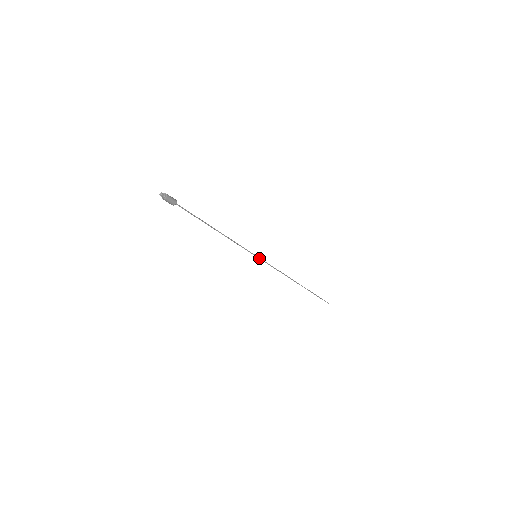
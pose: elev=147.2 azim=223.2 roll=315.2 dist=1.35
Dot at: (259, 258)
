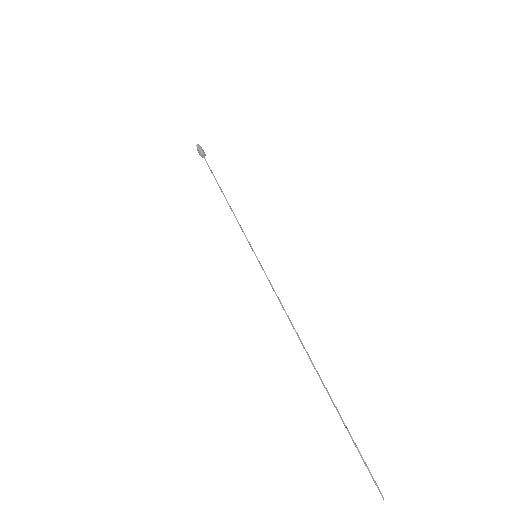
Dot at: (259, 262)
